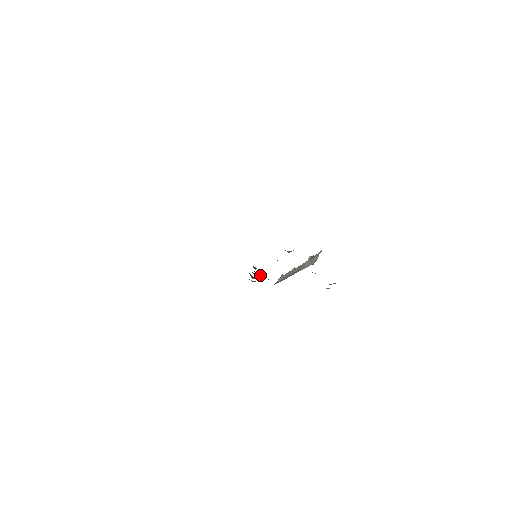
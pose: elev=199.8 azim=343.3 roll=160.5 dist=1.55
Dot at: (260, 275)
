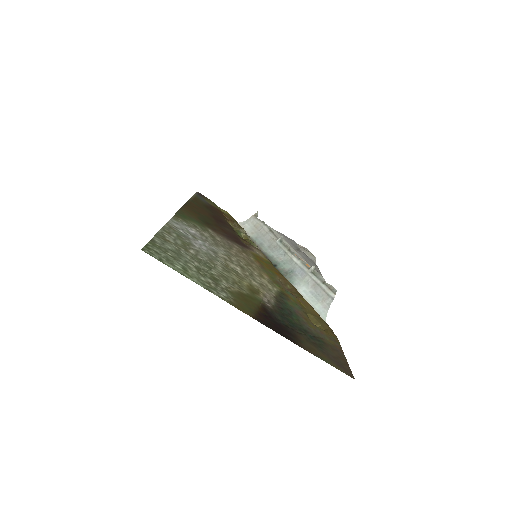
Dot at: (240, 233)
